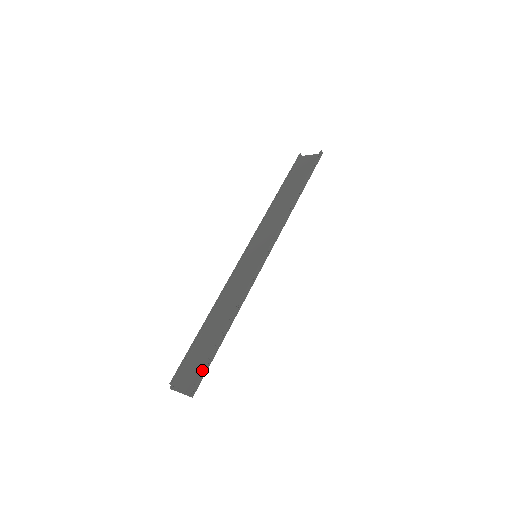
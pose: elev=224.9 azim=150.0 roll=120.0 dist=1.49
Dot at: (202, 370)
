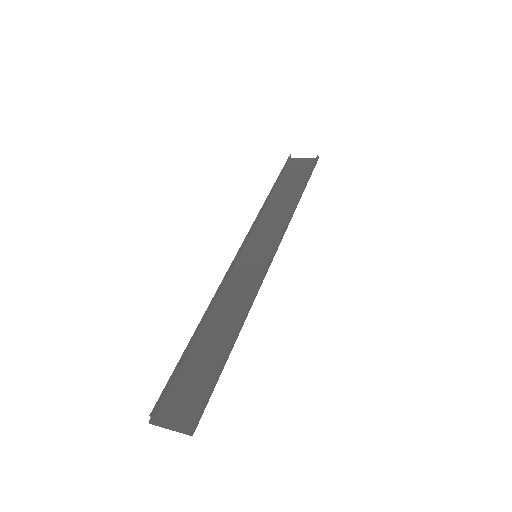
Dot at: (206, 396)
